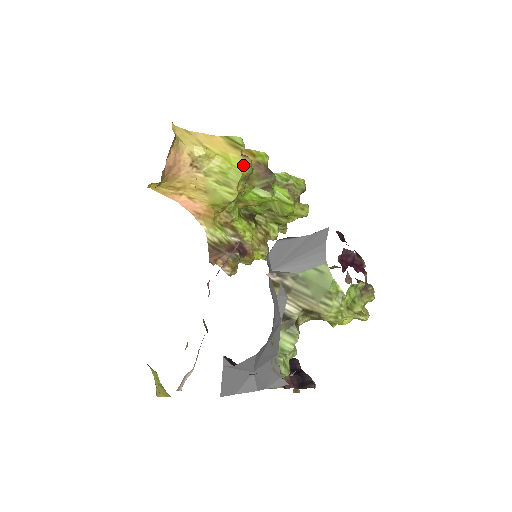
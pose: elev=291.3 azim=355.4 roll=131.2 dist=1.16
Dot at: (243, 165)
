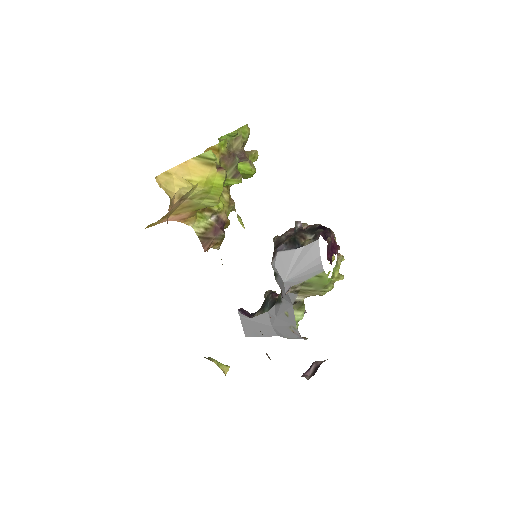
Dot at: (222, 180)
